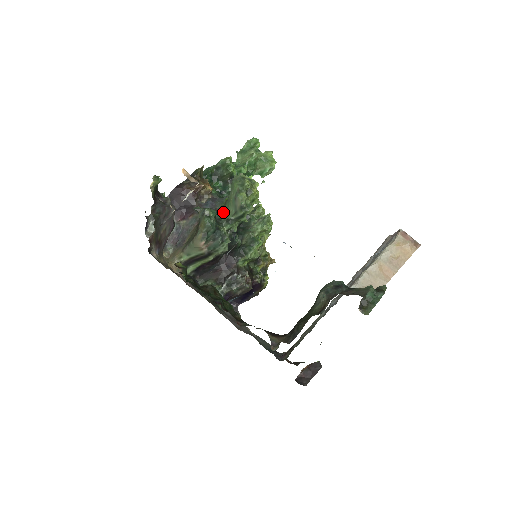
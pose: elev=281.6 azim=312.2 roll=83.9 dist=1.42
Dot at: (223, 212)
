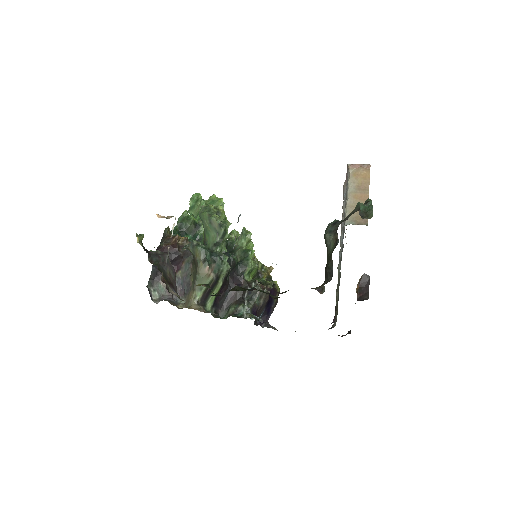
Dot at: (207, 243)
